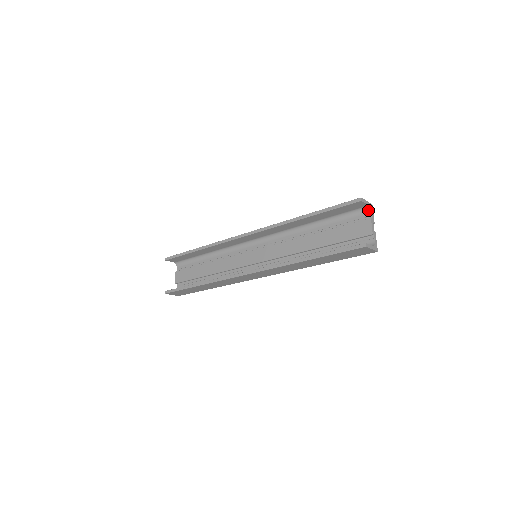
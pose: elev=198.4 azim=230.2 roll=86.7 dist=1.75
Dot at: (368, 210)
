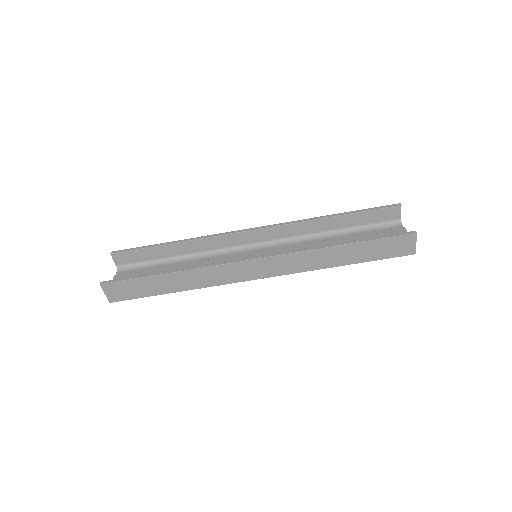
Dot at: (399, 224)
